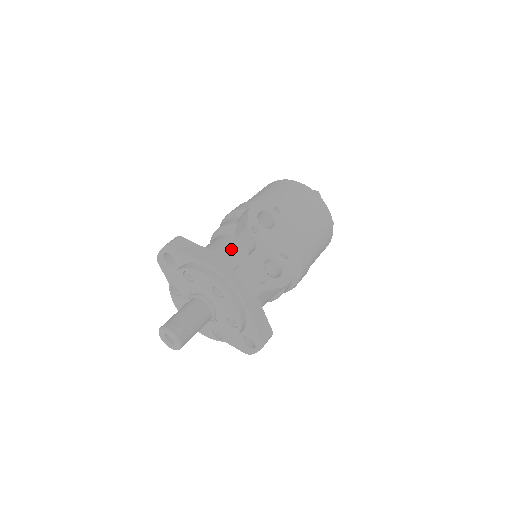
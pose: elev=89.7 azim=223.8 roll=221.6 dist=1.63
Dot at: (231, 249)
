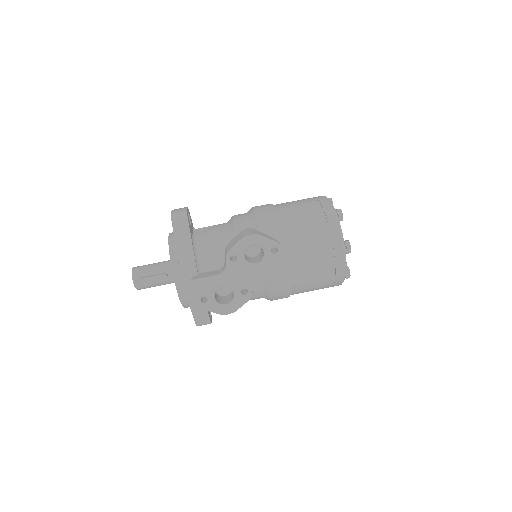
Dot at: (212, 254)
